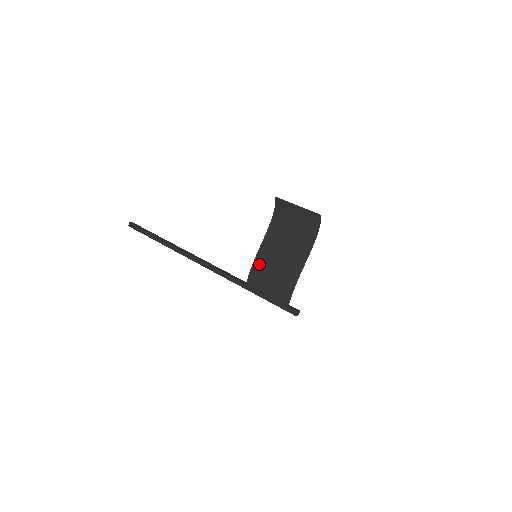
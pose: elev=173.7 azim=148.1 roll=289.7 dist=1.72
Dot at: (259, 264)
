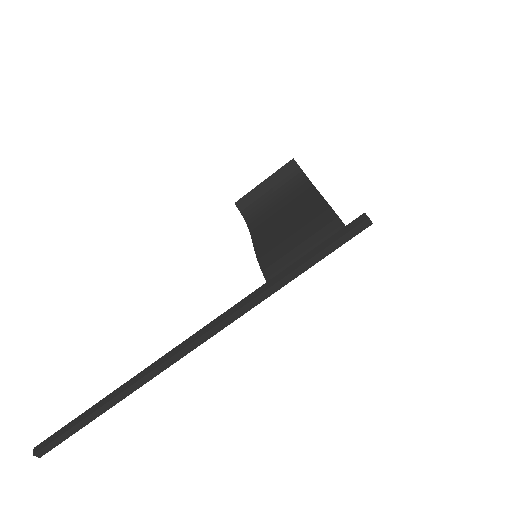
Dot at: (266, 250)
